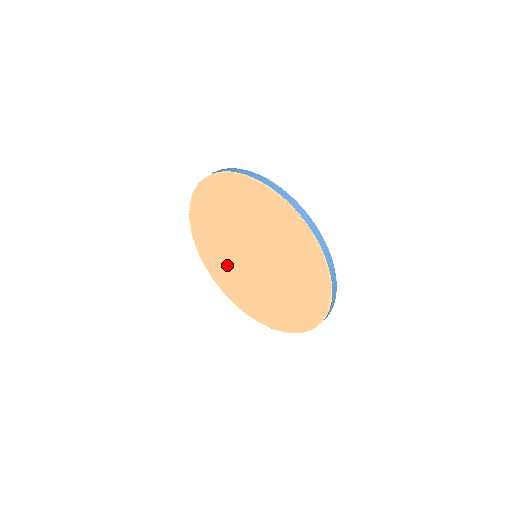
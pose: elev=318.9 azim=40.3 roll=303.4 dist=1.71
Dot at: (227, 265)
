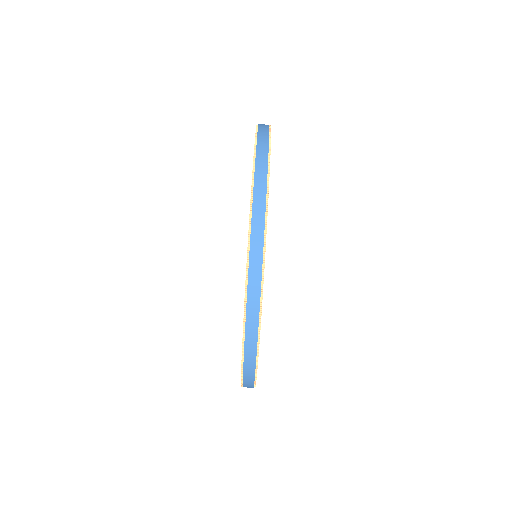
Dot at: occluded
